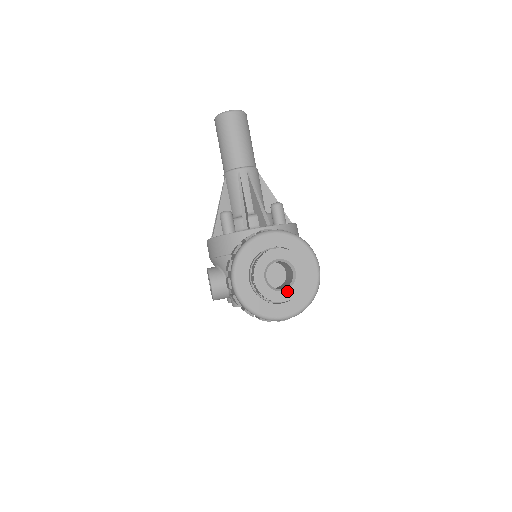
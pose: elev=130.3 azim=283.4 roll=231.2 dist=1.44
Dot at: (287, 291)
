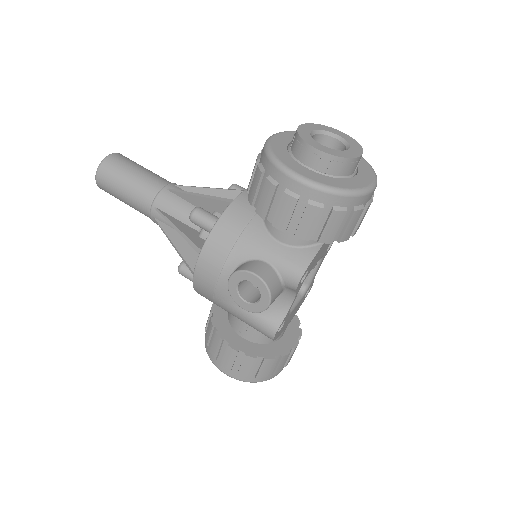
Dot at: (351, 148)
